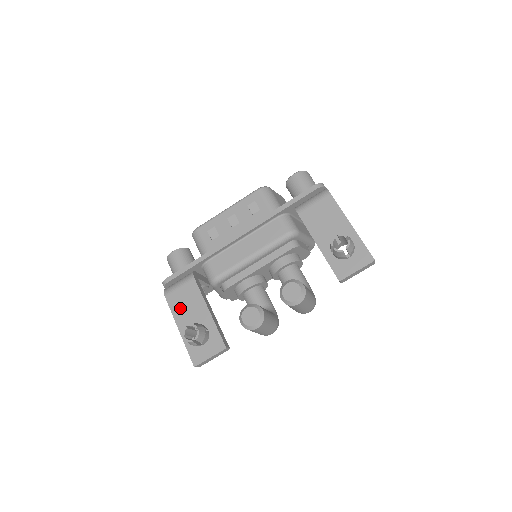
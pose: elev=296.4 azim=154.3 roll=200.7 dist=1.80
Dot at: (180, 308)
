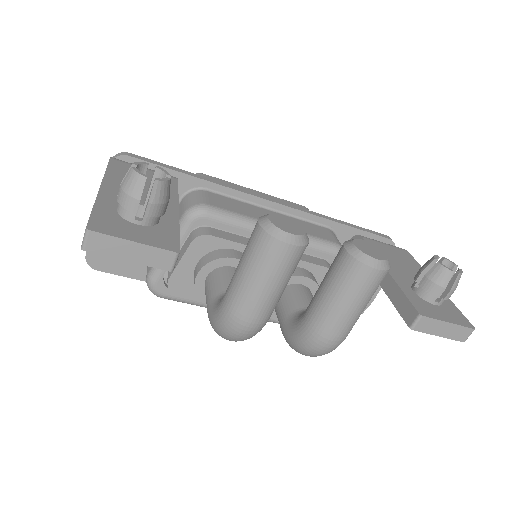
Dot at: occluded
